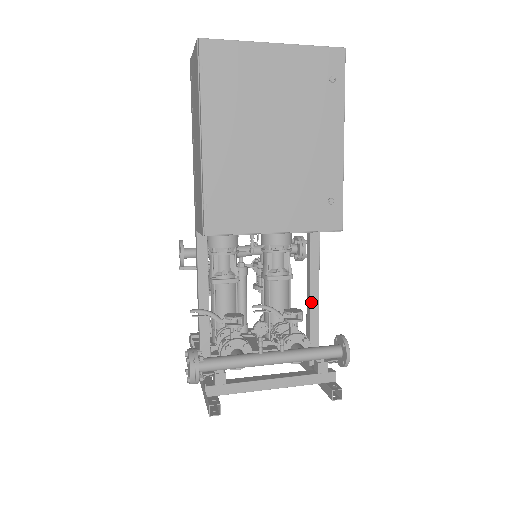
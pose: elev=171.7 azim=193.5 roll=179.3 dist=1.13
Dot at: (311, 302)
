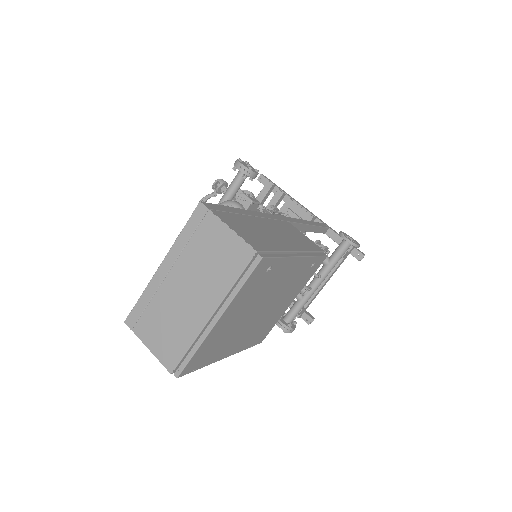
Dot at: (308, 231)
